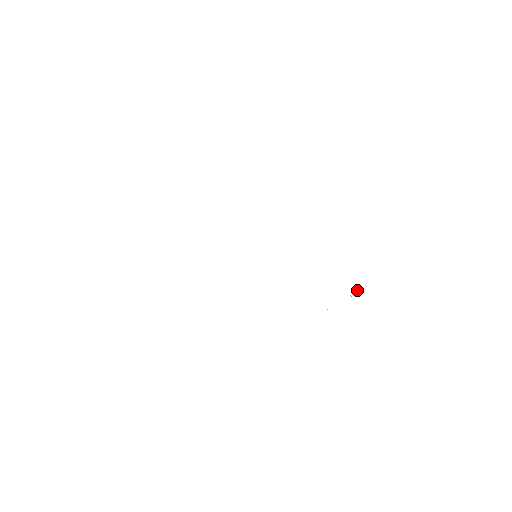
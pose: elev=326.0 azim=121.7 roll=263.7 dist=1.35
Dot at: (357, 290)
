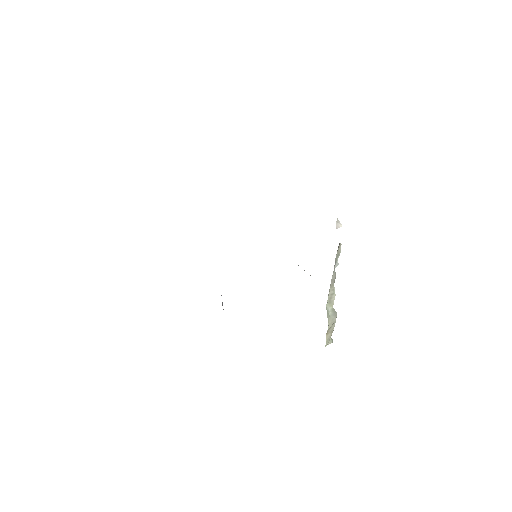
Dot at: (338, 225)
